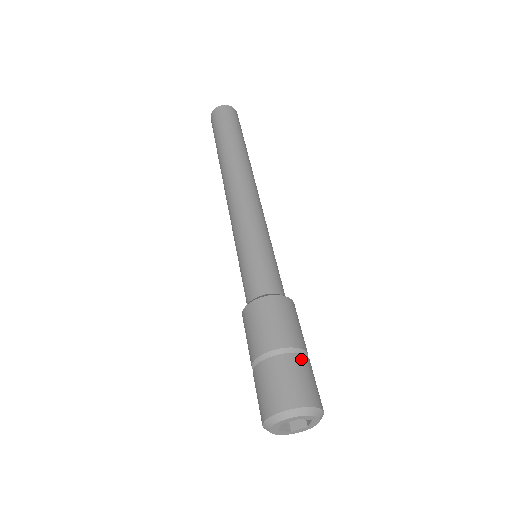
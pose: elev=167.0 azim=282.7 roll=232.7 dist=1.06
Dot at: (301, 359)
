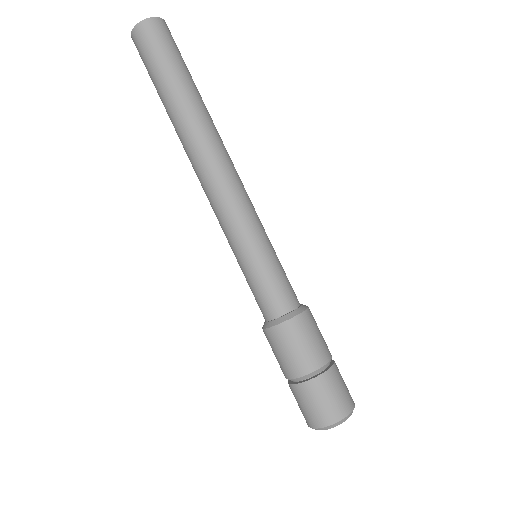
Dot at: occluded
